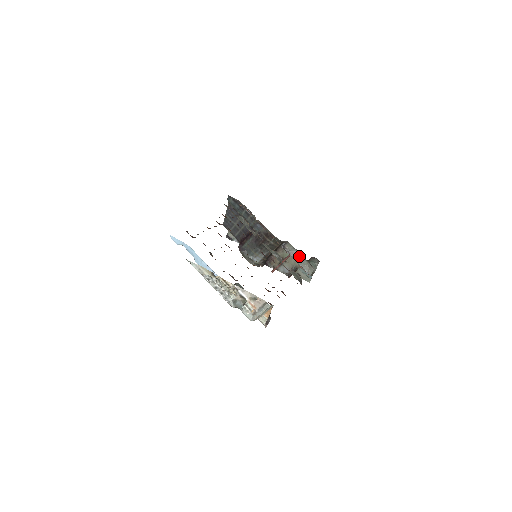
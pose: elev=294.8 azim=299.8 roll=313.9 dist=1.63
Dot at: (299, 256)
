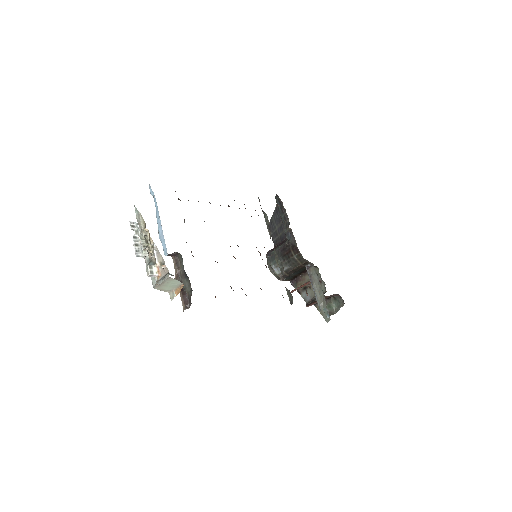
Dot at: (318, 284)
